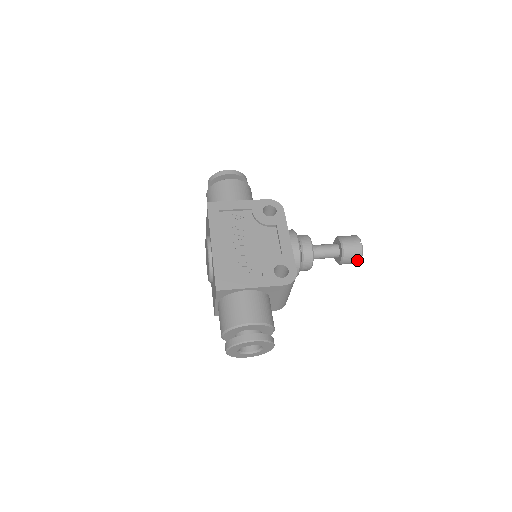
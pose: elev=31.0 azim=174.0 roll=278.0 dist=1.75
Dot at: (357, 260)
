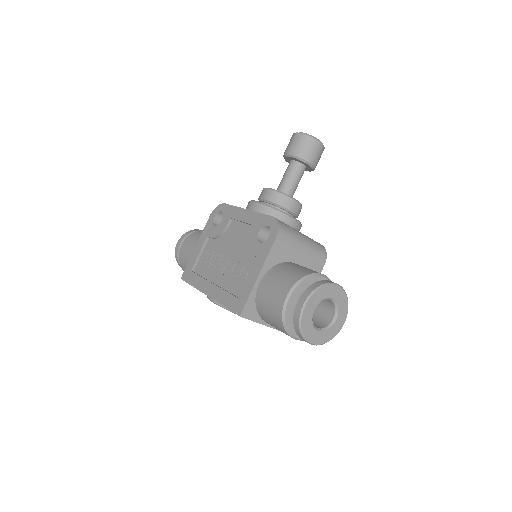
Dot at: (316, 145)
